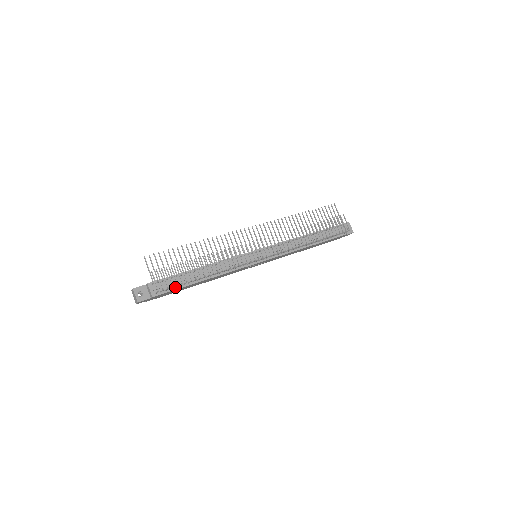
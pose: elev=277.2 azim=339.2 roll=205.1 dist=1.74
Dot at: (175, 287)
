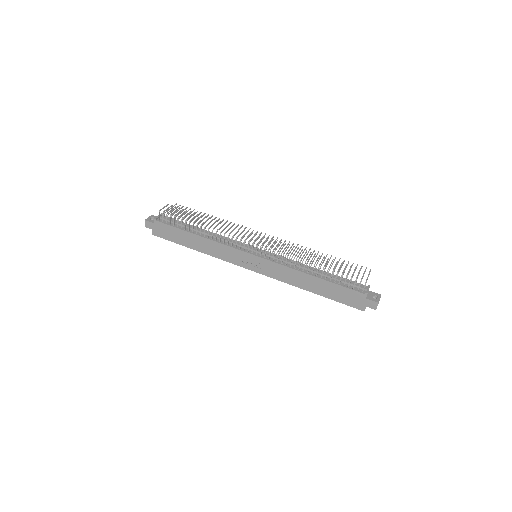
Dot at: (174, 223)
